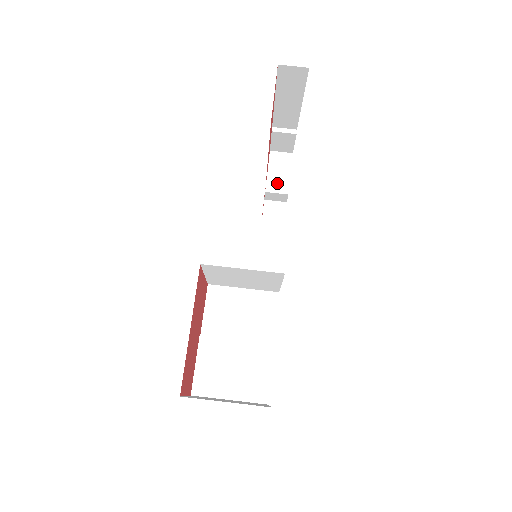
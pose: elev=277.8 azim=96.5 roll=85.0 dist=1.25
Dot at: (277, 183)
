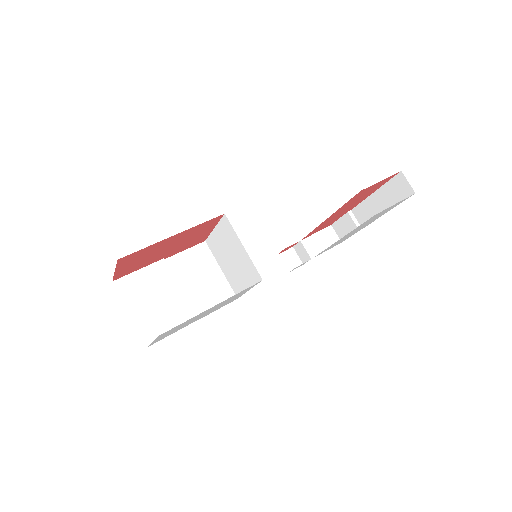
Dot at: (313, 245)
